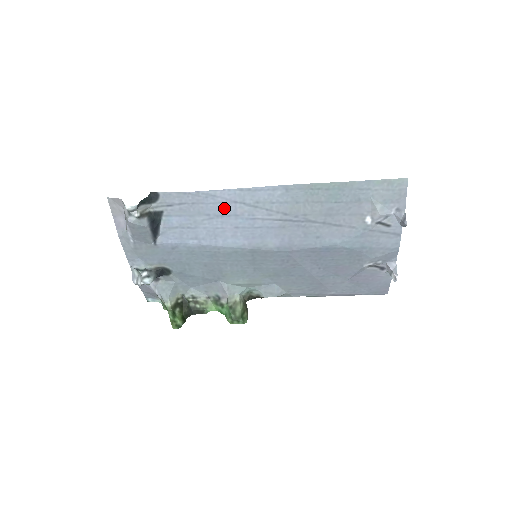
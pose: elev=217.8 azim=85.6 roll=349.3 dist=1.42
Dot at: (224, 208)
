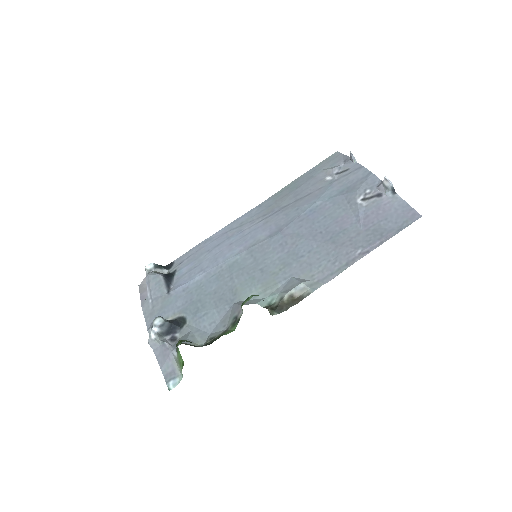
Dot at: (219, 240)
